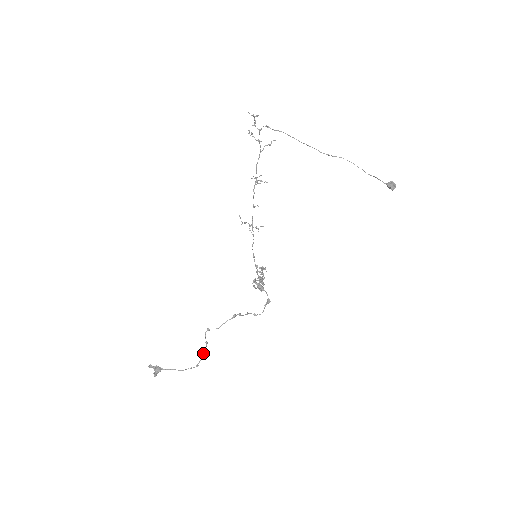
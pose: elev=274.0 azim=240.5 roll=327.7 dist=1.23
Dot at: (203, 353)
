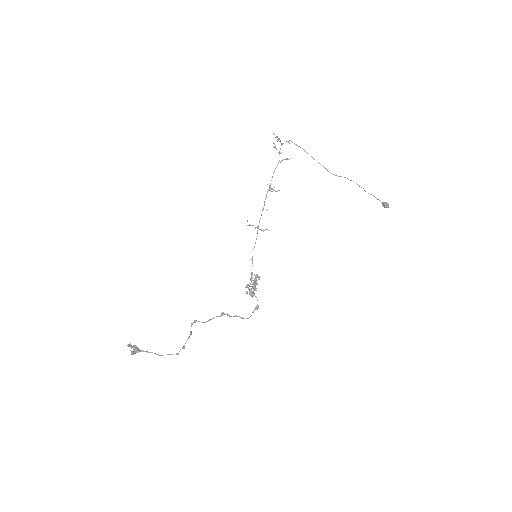
Dot at: occluded
